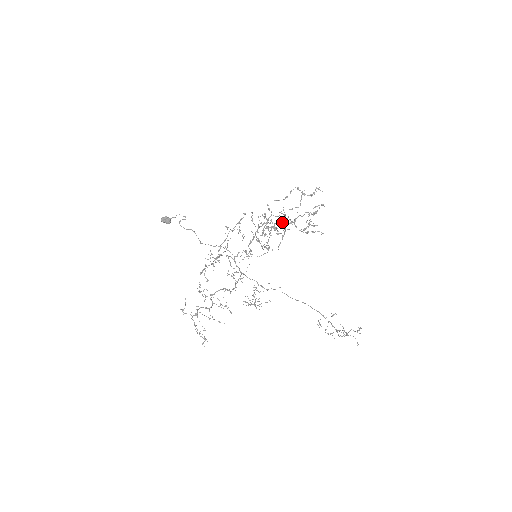
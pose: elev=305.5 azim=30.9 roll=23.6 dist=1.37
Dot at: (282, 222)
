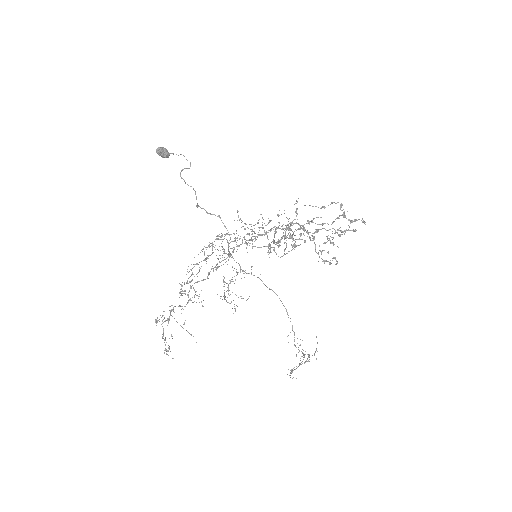
Dot at: occluded
